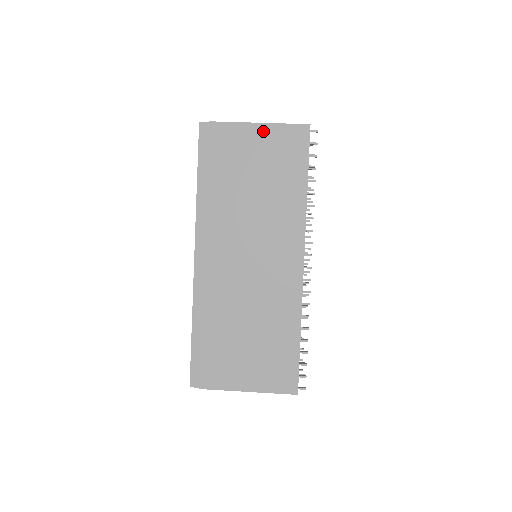
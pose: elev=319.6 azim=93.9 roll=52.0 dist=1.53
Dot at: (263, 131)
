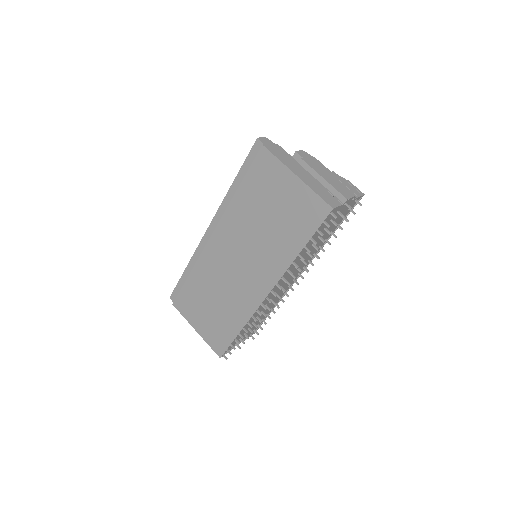
Dot at: (295, 184)
